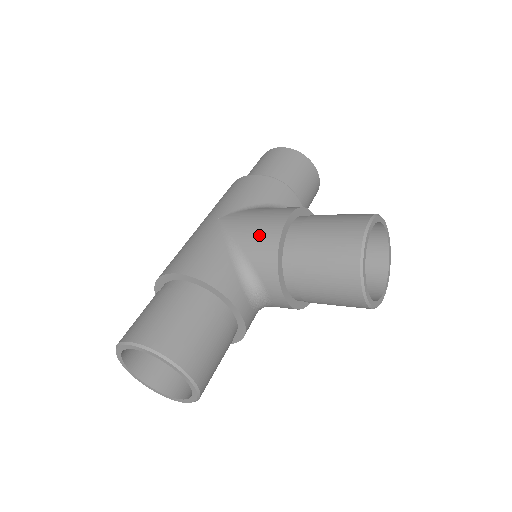
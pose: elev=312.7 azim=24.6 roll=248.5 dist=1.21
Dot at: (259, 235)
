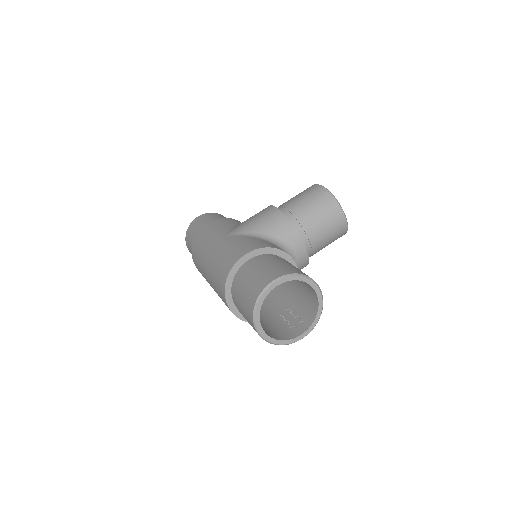
Dot at: (267, 220)
